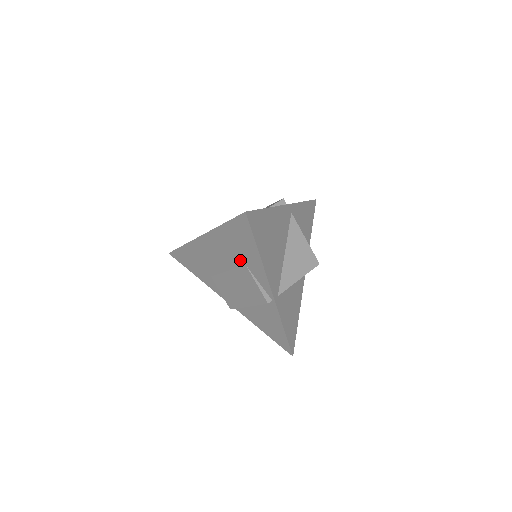
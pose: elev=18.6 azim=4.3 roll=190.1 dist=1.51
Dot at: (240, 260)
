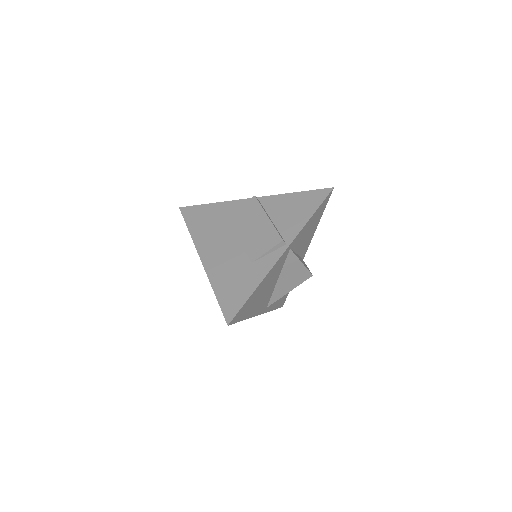
Dot at: occluded
